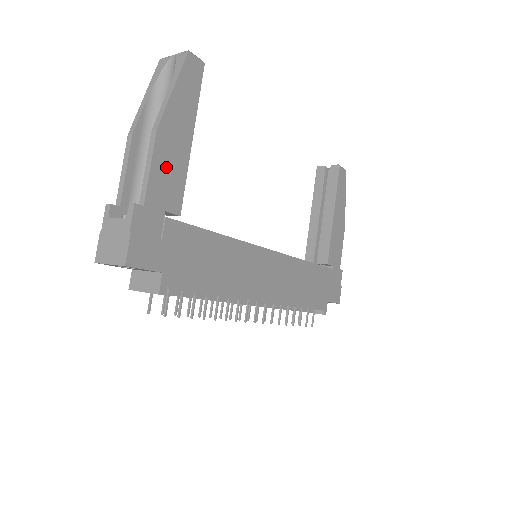
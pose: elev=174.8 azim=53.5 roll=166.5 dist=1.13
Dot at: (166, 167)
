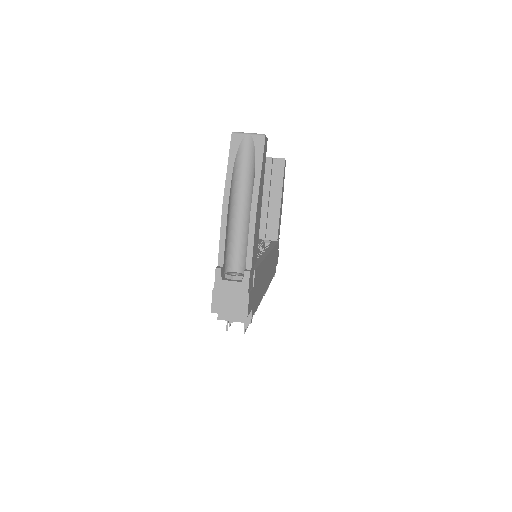
Dot at: (256, 234)
